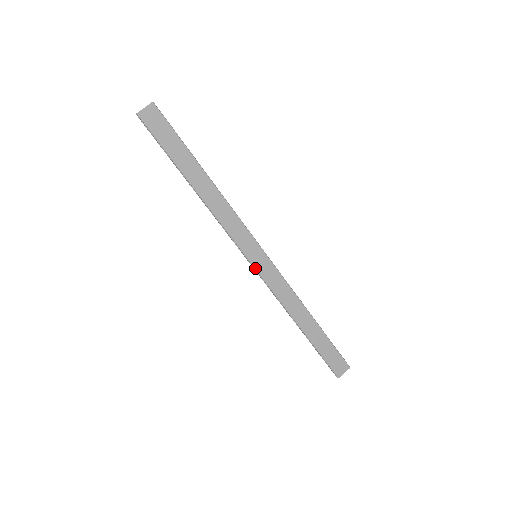
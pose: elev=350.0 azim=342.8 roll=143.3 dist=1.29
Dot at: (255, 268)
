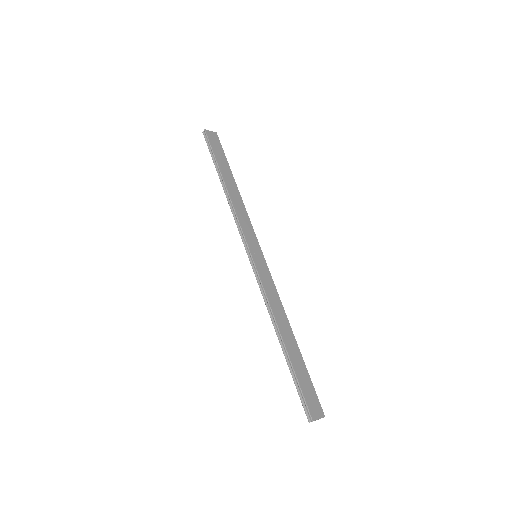
Dot at: (254, 262)
